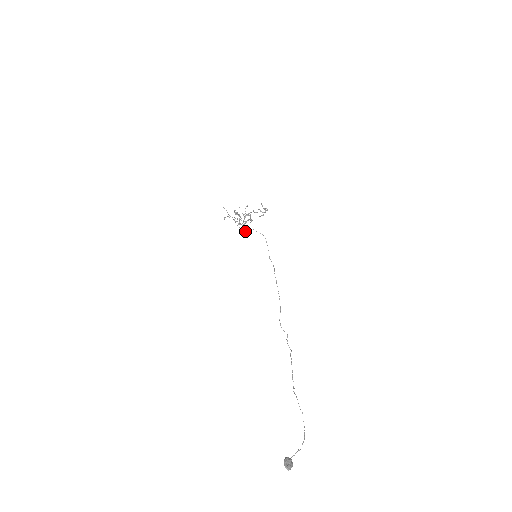
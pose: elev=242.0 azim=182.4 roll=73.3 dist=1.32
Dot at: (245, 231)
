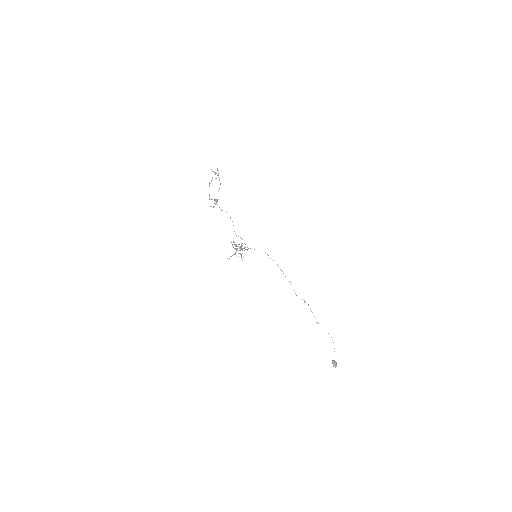
Dot at: (244, 250)
